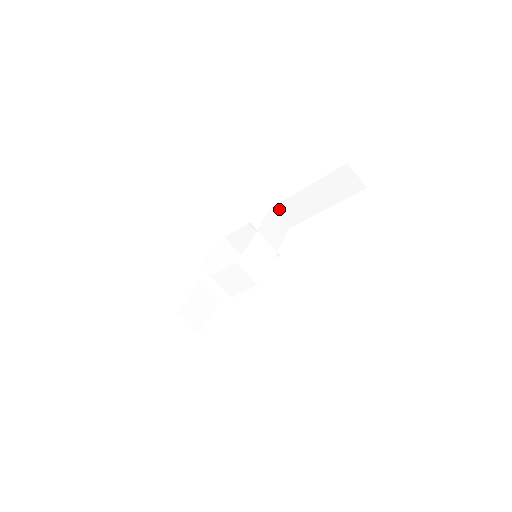
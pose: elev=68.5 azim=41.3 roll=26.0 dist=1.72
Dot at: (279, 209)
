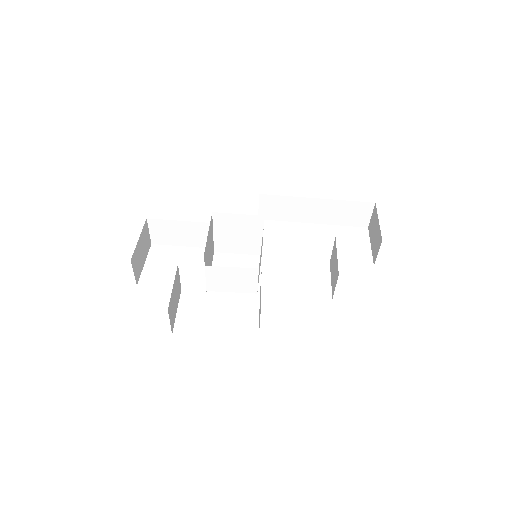
Dot at: (268, 199)
